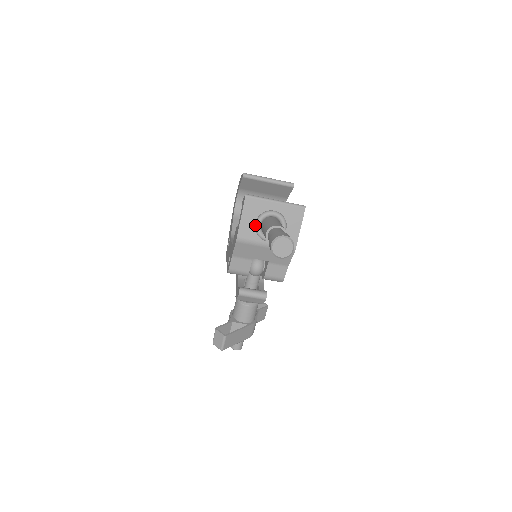
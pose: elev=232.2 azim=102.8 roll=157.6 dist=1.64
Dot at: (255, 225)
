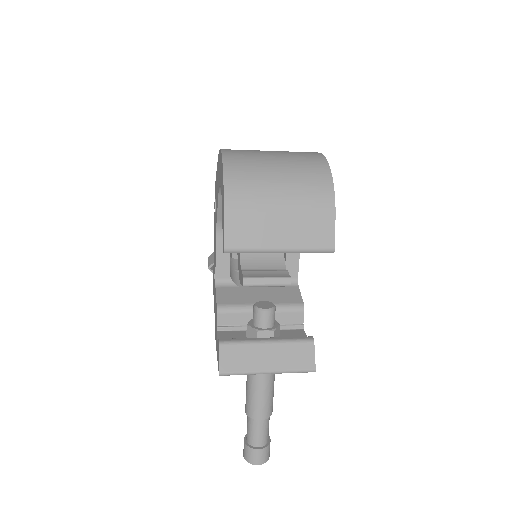
Dot at: occluded
